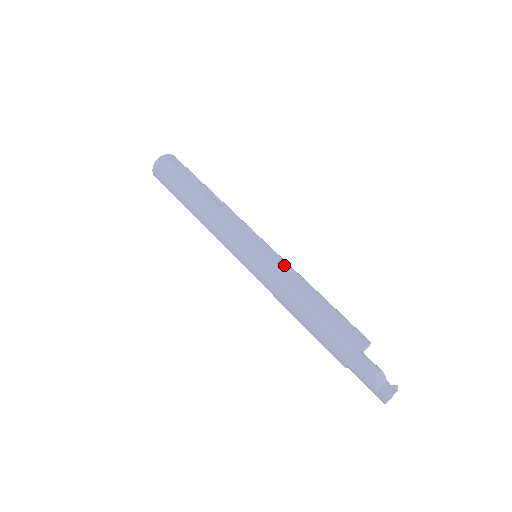
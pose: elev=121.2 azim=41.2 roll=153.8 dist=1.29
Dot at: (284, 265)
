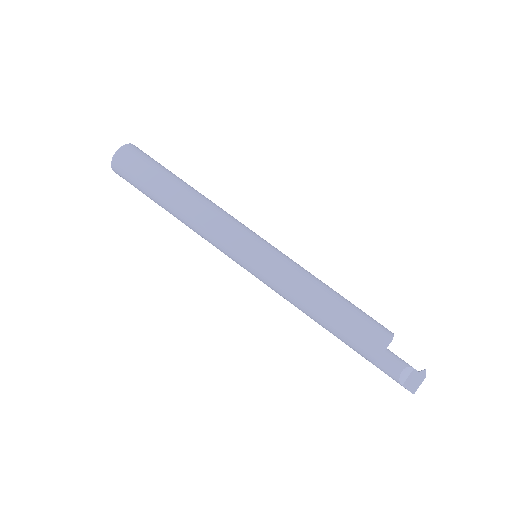
Dot at: (285, 272)
